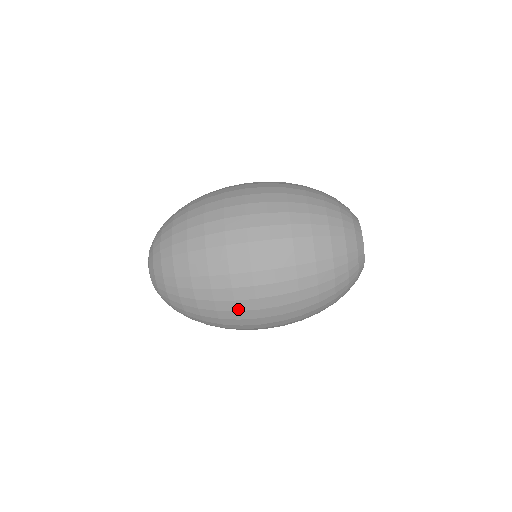
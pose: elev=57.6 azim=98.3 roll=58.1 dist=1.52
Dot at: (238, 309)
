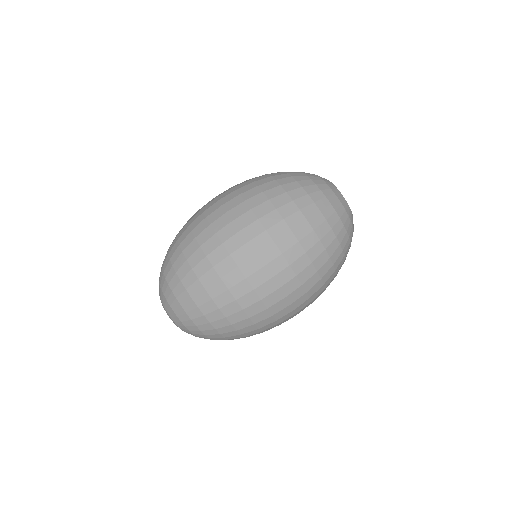
Dot at: (261, 297)
